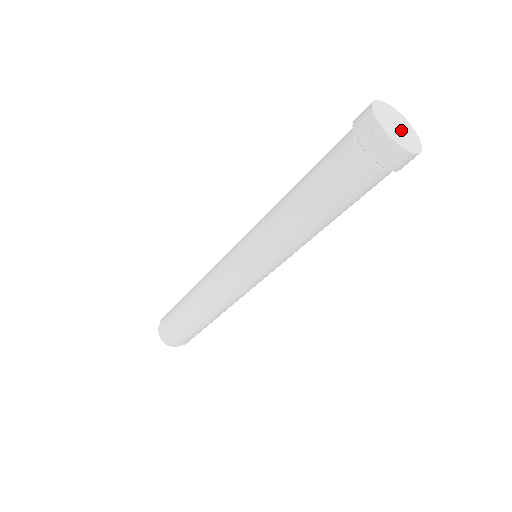
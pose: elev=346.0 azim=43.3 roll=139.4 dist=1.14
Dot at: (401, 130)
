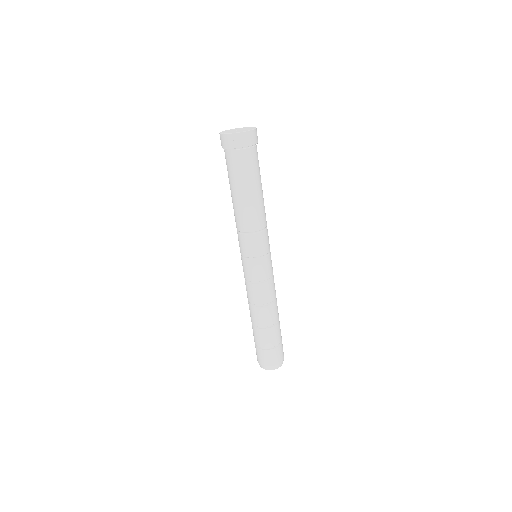
Dot at: occluded
